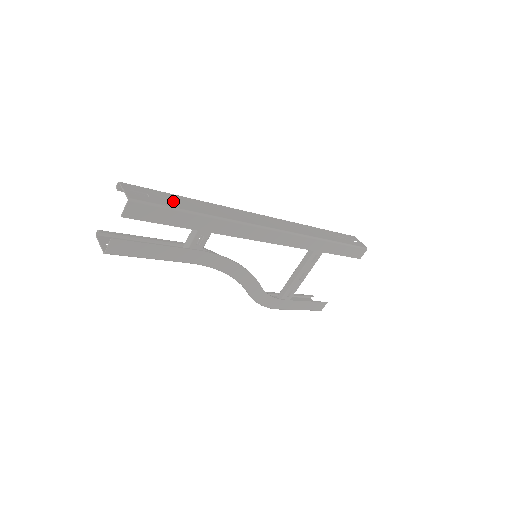
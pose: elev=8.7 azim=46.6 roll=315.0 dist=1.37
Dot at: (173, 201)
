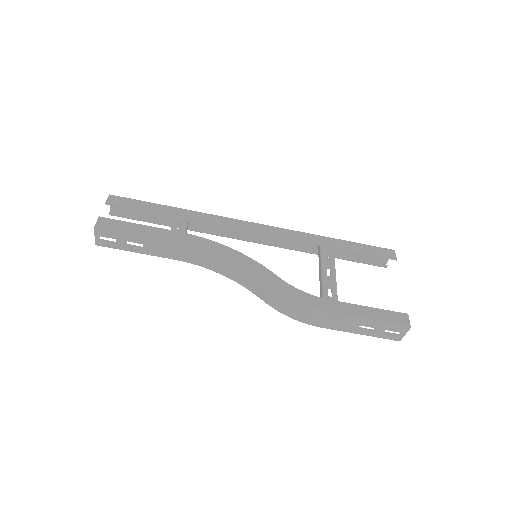
Dot at: (156, 221)
